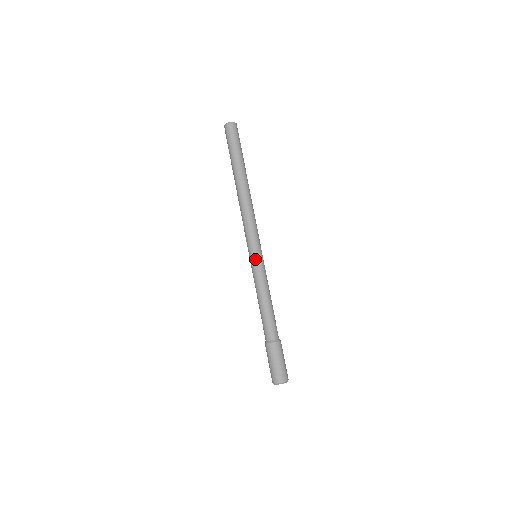
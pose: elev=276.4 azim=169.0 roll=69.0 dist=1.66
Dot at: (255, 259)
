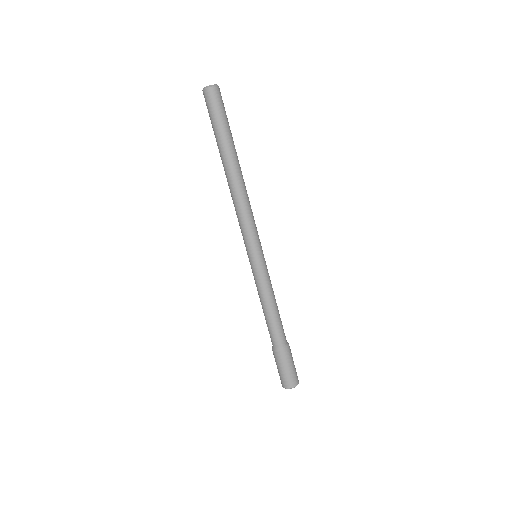
Dot at: (250, 262)
